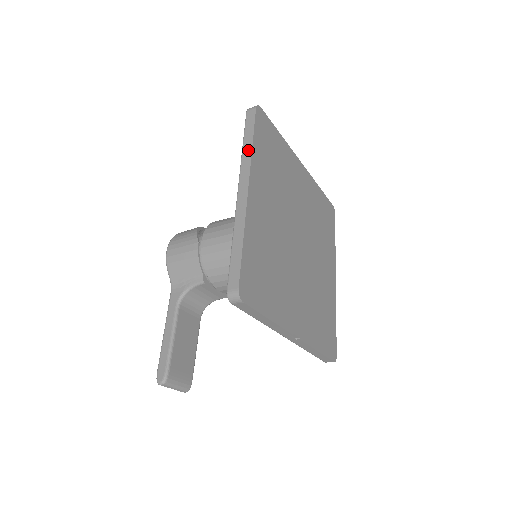
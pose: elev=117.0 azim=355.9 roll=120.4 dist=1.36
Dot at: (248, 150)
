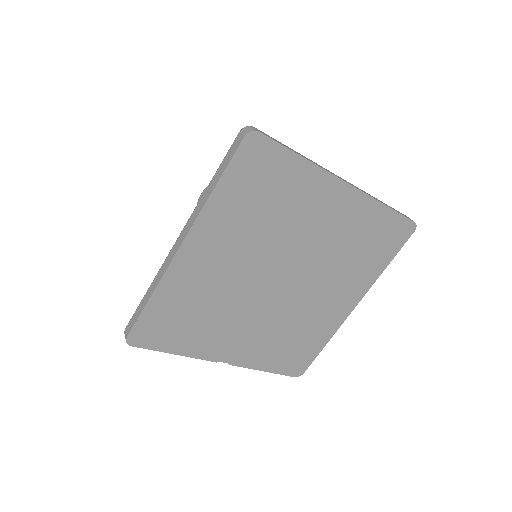
Dot at: (206, 195)
